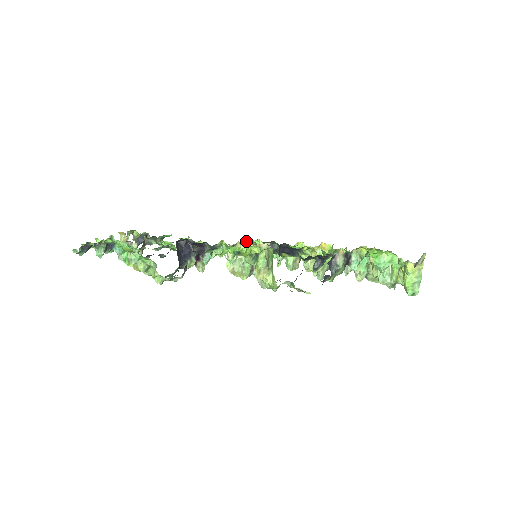
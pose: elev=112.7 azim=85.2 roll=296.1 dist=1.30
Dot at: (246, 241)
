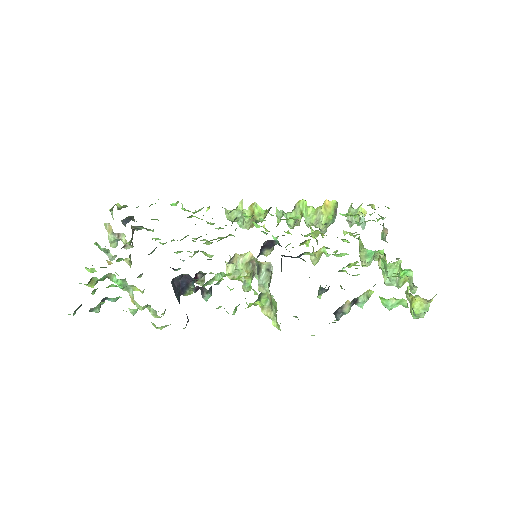
Dot at: (245, 253)
